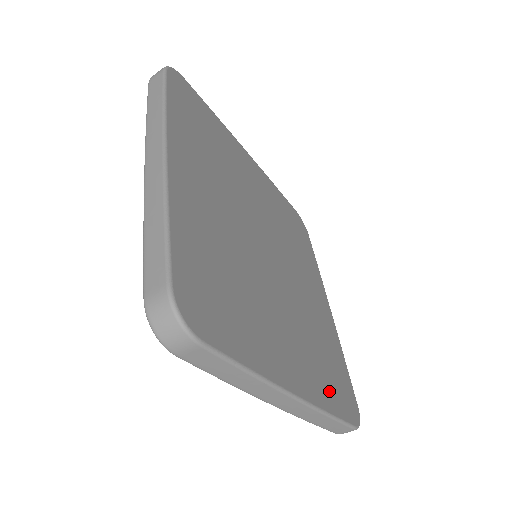
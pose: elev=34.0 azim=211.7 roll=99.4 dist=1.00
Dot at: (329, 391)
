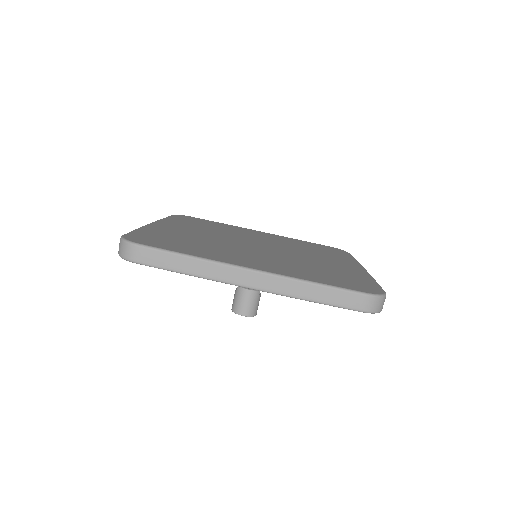
Dot at: (317, 278)
